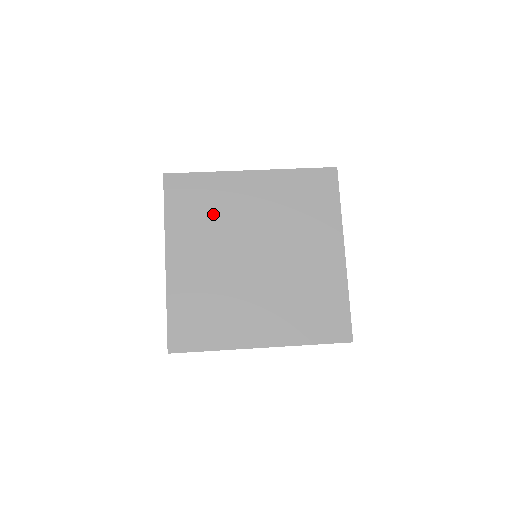
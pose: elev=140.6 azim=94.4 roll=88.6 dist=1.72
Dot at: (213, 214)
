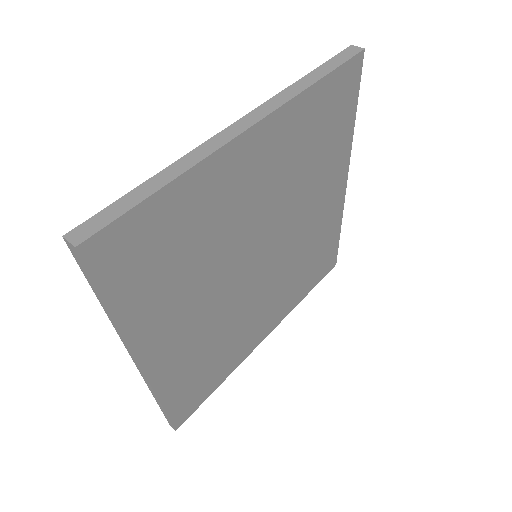
Dot at: (198, 250)
